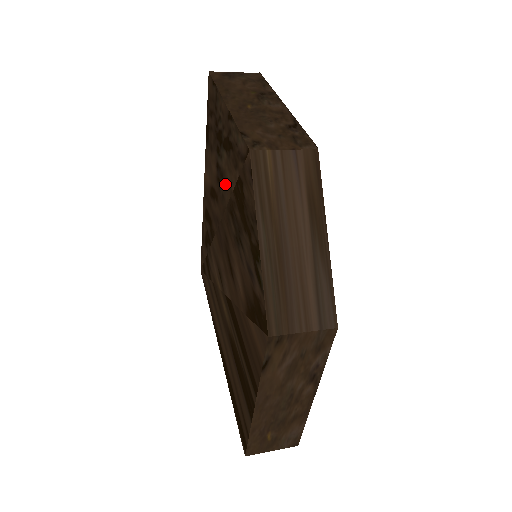
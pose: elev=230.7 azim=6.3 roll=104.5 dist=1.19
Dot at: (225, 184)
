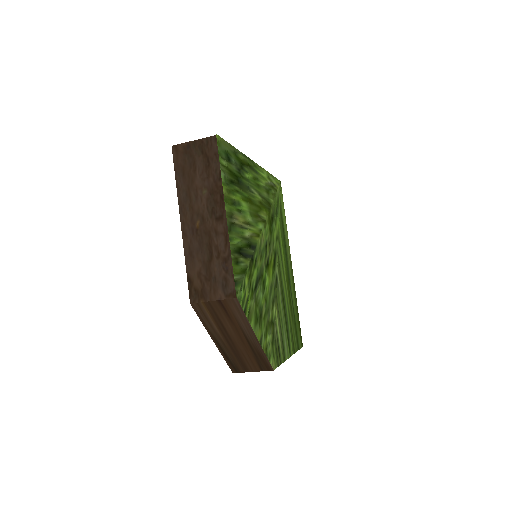
Dot at: occluded
